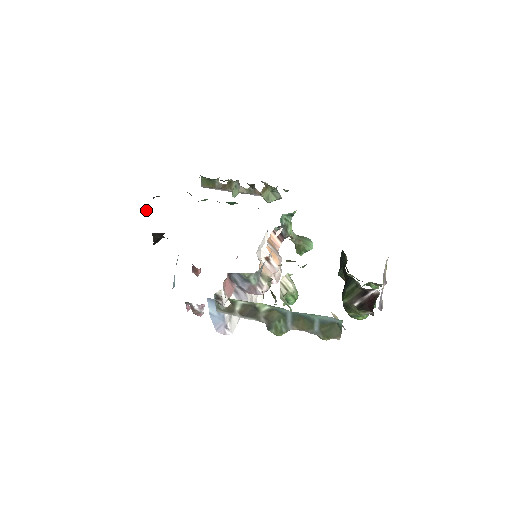
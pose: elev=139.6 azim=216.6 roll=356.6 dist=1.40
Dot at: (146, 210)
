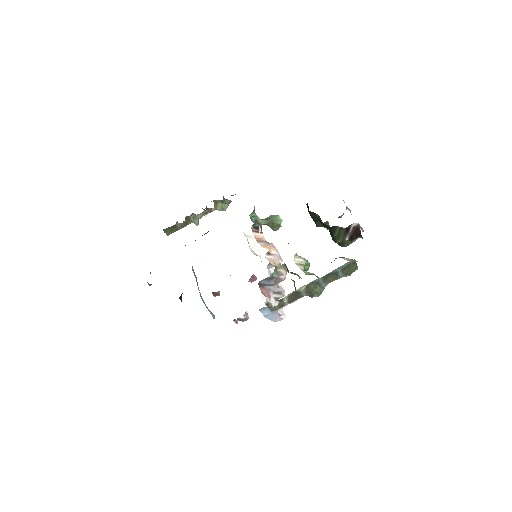
Dot at: occluded
